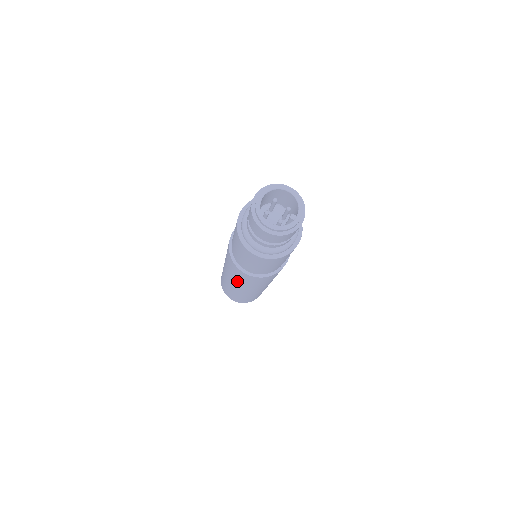
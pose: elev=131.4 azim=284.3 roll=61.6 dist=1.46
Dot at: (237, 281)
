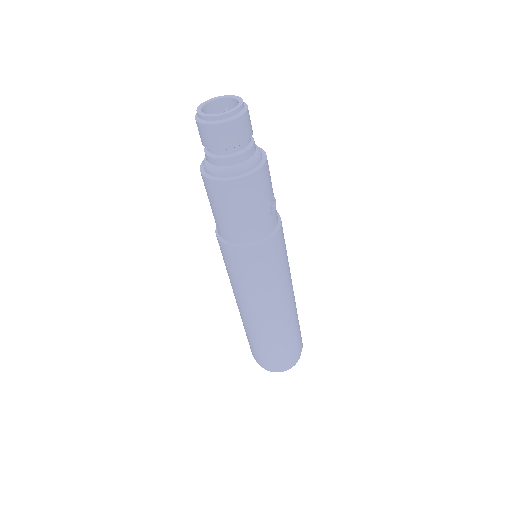
Dot at: (230, 279)
